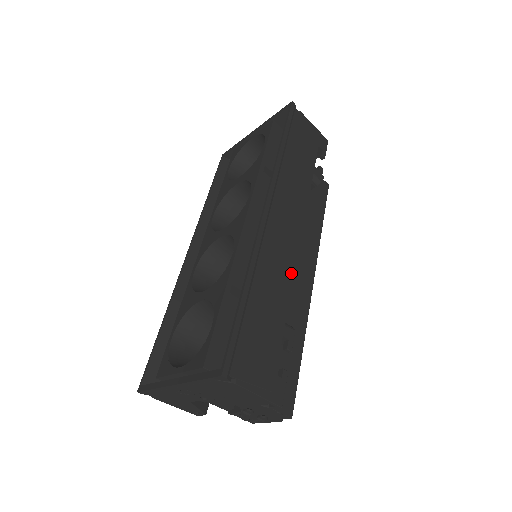
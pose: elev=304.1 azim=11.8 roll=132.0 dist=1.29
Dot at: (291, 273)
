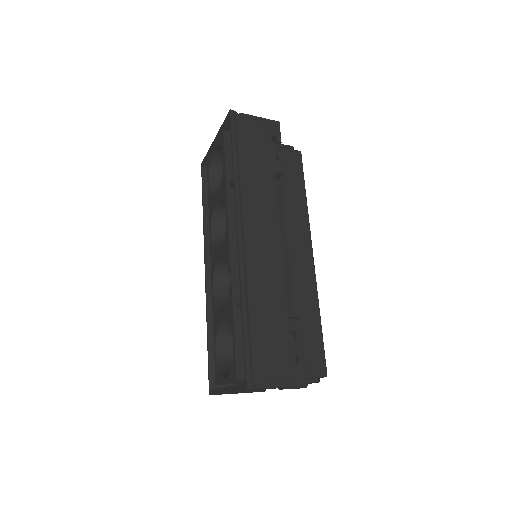
Dot at: (280, 274)
